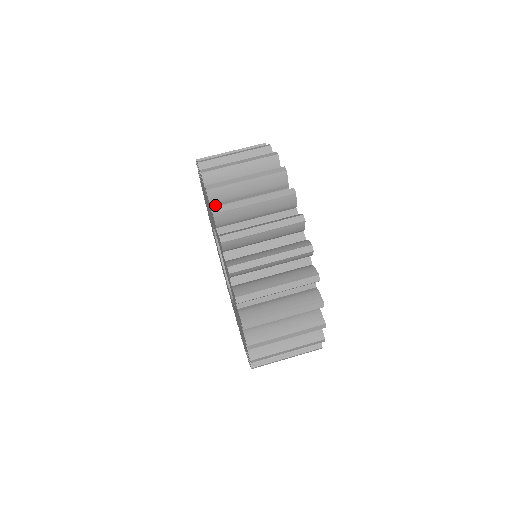
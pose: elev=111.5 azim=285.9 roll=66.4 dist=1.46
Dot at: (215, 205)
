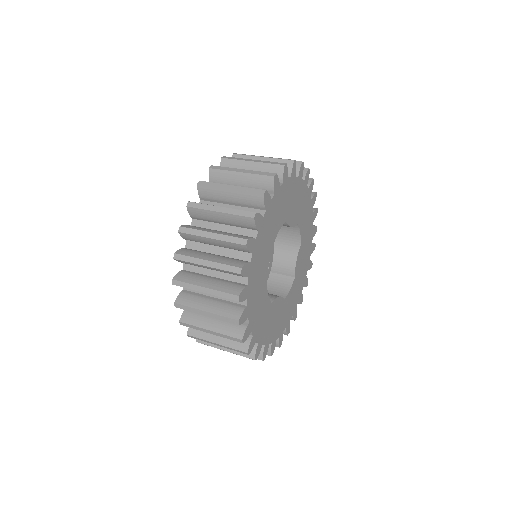
Dot at: occluded
